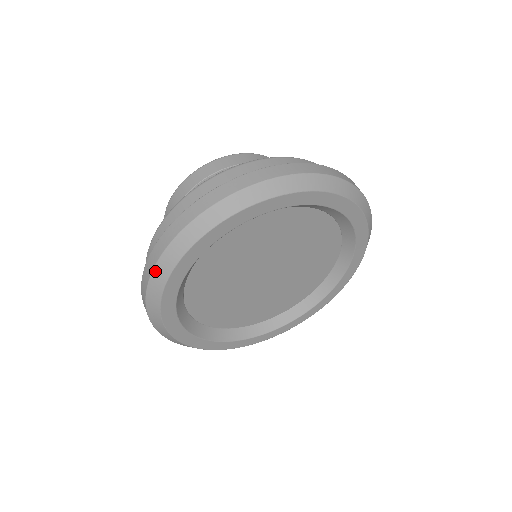
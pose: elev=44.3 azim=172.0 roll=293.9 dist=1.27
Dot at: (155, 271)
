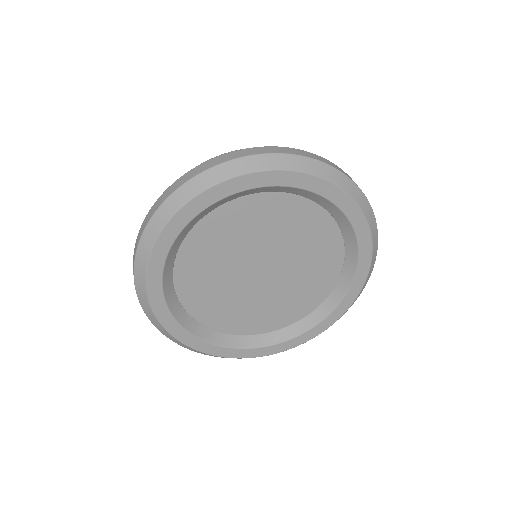
Dot at: (236, 161)
